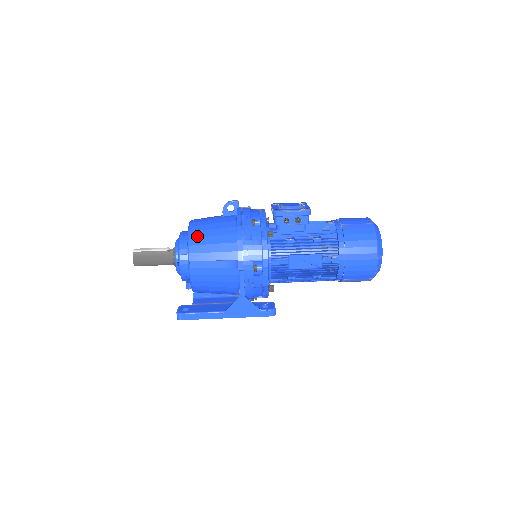
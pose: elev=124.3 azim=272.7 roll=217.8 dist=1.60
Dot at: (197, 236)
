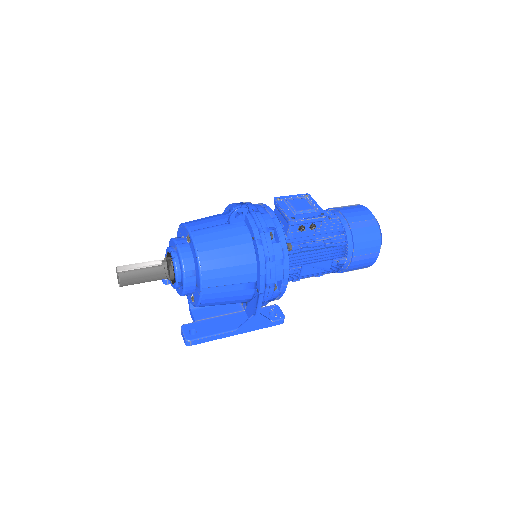
Dot at: (209, 258)
